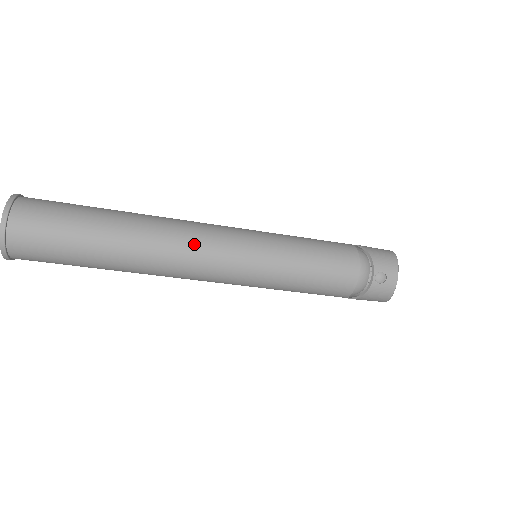
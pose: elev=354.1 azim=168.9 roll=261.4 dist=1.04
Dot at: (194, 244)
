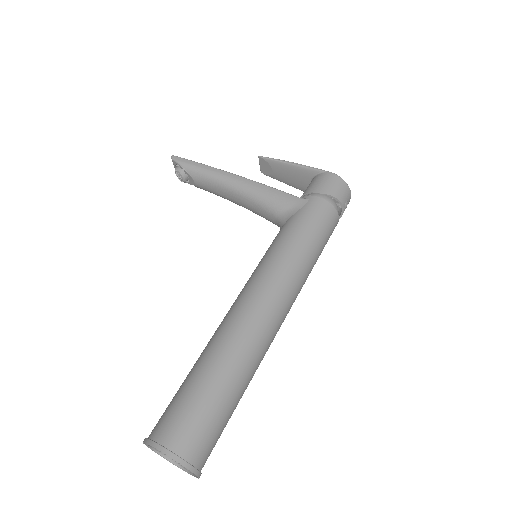
Dot at: (277, 322)
